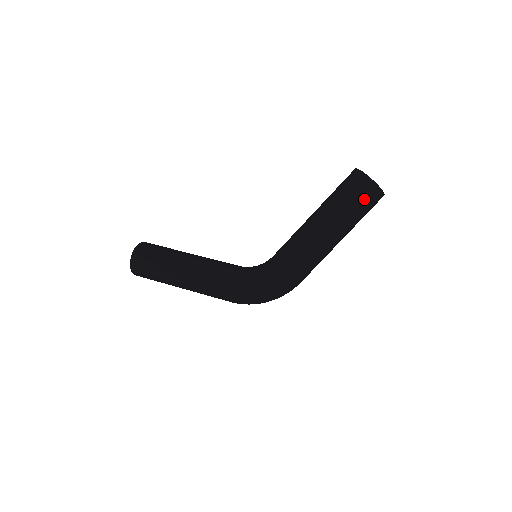
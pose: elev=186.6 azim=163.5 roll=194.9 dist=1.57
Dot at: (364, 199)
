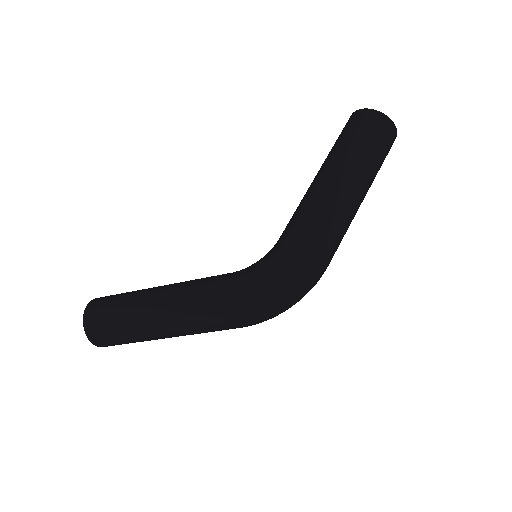
Dot at: (373, 132)
